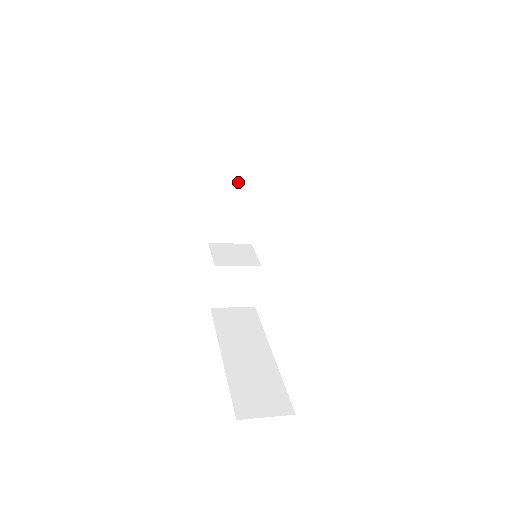
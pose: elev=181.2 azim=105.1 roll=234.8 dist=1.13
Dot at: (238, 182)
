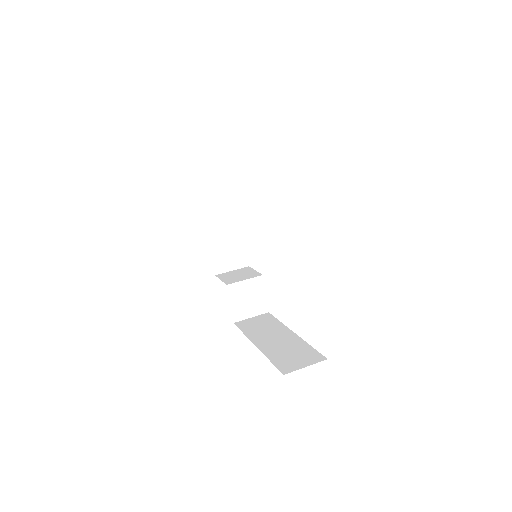
Dot at: (224, 219)
